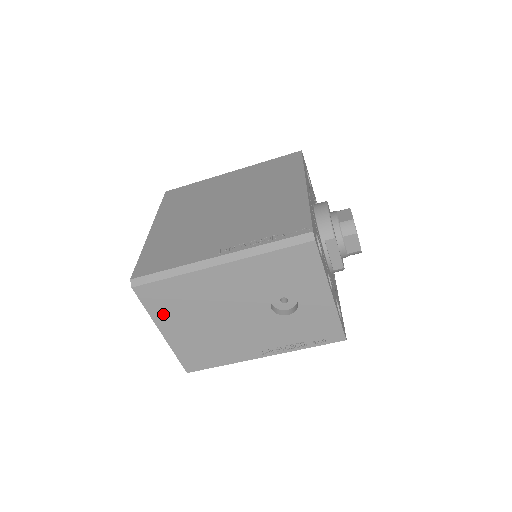
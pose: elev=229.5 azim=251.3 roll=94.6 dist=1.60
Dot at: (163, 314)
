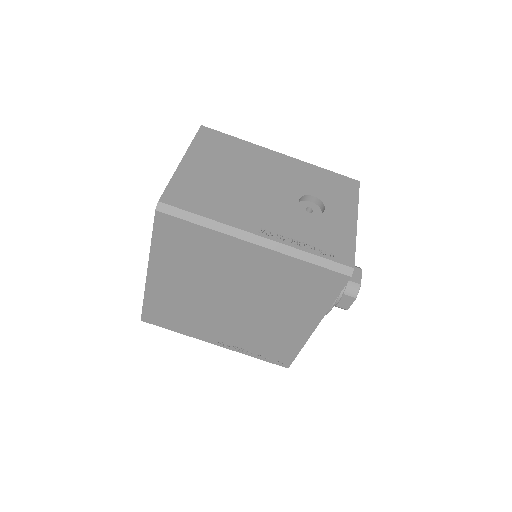
Dot at: (203, 150)
